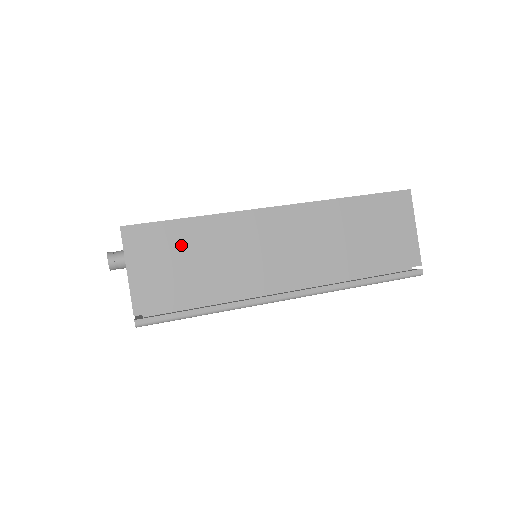
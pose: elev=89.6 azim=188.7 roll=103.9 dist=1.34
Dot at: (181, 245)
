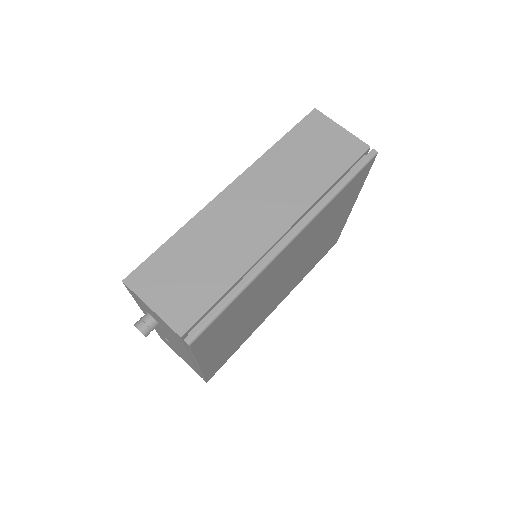
Dot at: (178, 261)
